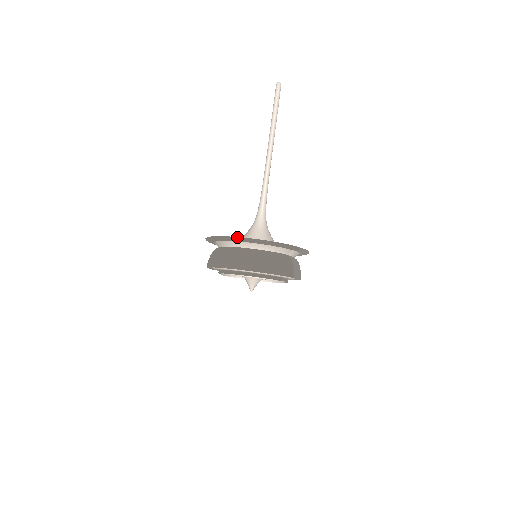
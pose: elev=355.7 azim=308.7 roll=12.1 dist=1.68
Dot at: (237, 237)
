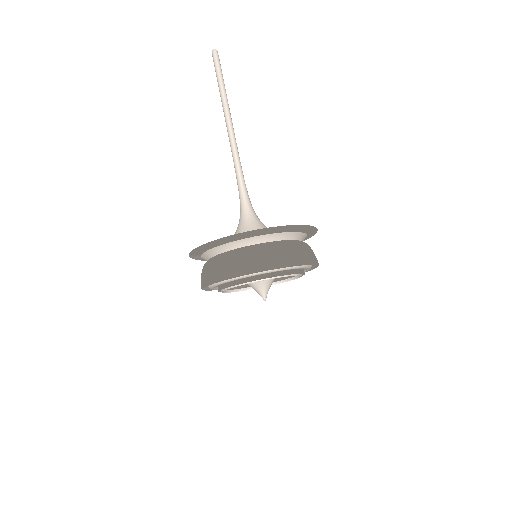
Dot at: (291, 225)
